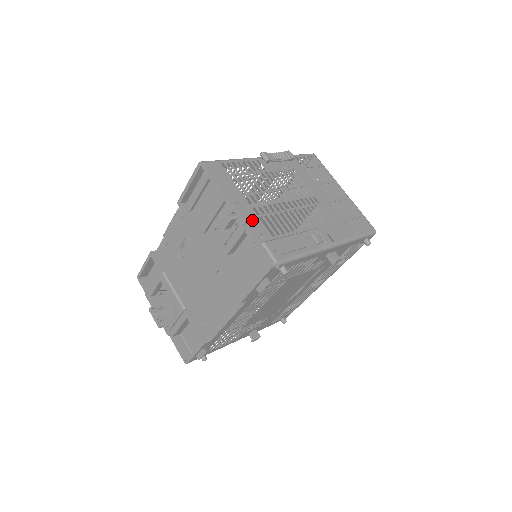
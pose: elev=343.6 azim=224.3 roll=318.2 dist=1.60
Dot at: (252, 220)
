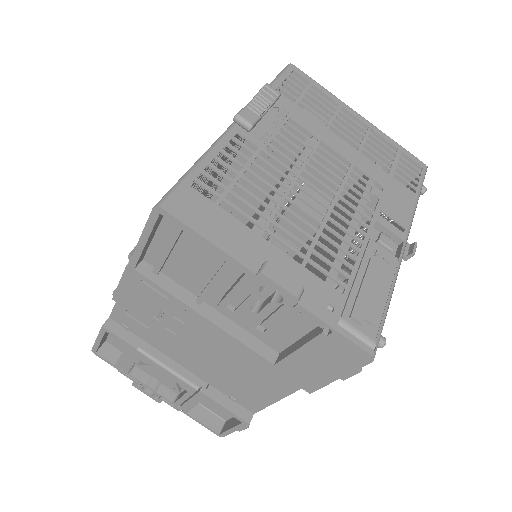
Dot at: (301, 283)
